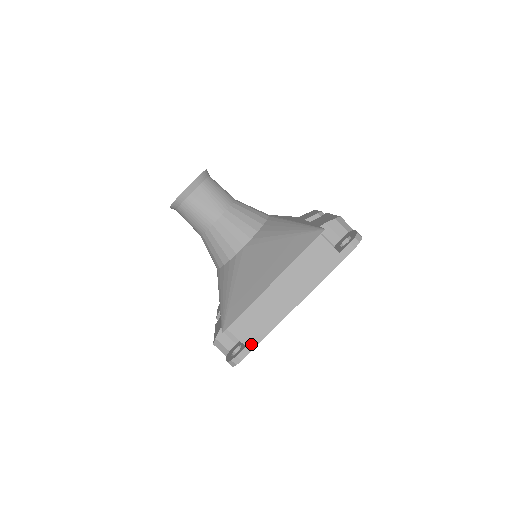
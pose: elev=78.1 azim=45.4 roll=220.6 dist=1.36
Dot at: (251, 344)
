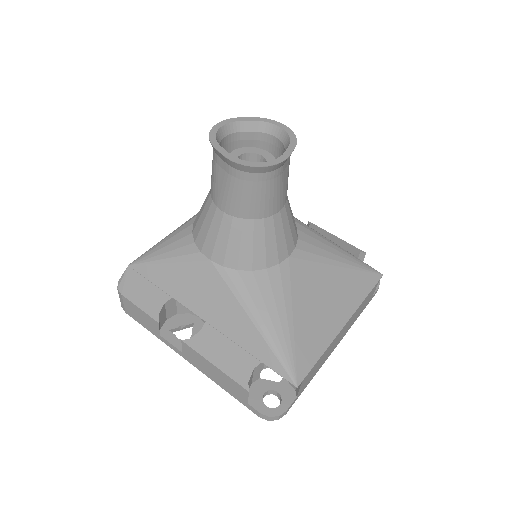
Dot at: (300, 393)
